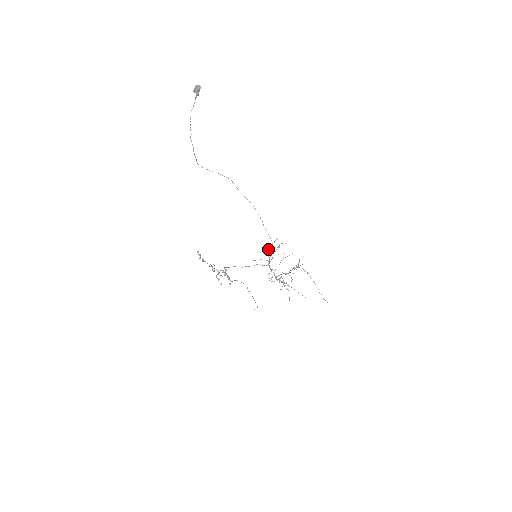
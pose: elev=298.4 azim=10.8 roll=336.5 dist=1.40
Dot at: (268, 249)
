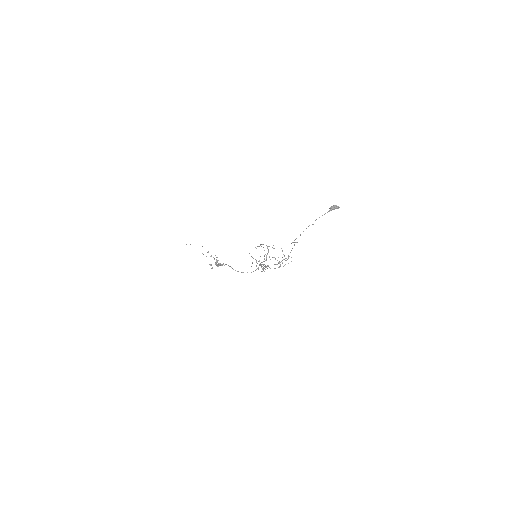
Dot at: occluded
